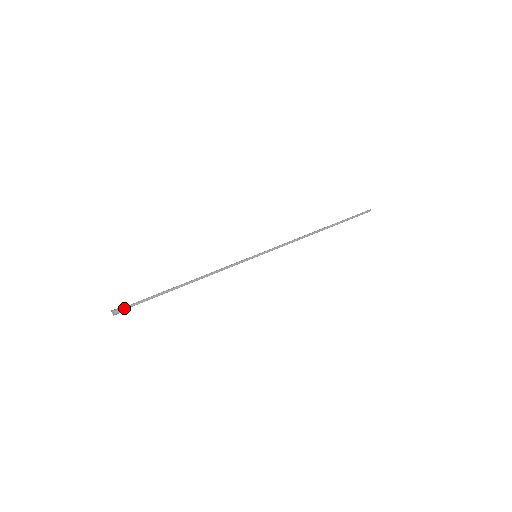
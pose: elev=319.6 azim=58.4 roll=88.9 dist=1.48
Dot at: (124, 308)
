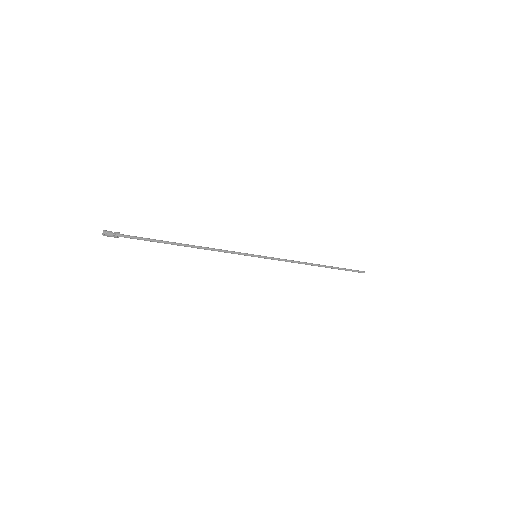
Dot at: (117, 232)
